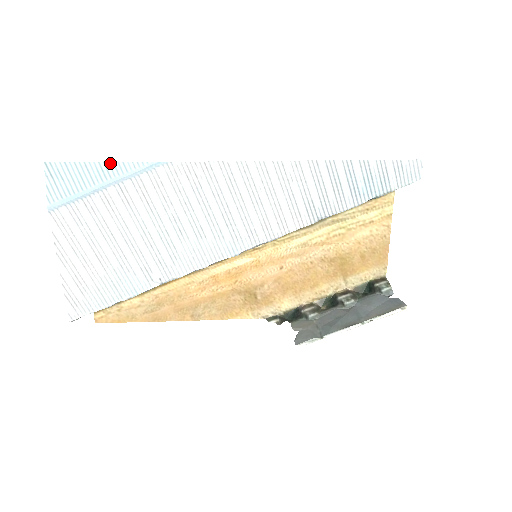
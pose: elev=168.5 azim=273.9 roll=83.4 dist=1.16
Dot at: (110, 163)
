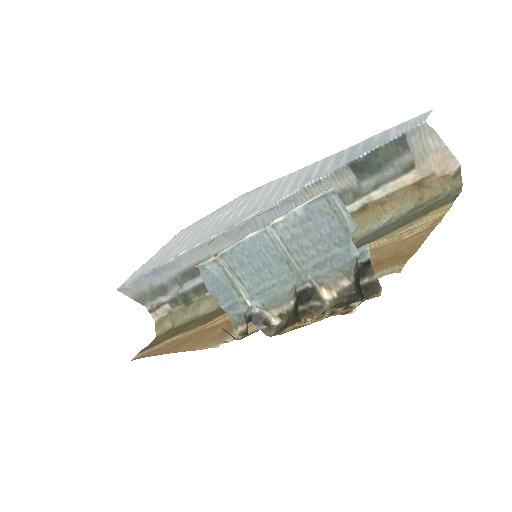
Dot at: occluded
